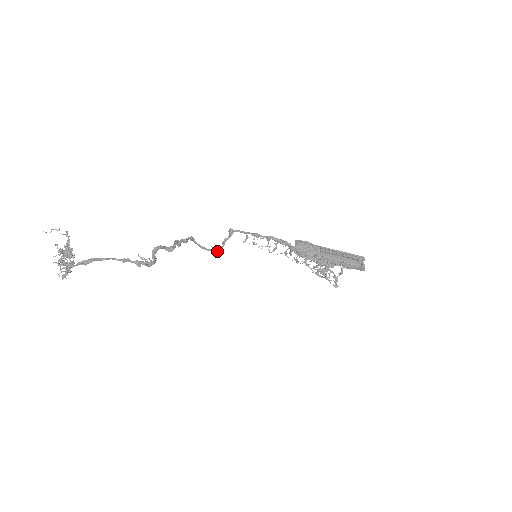
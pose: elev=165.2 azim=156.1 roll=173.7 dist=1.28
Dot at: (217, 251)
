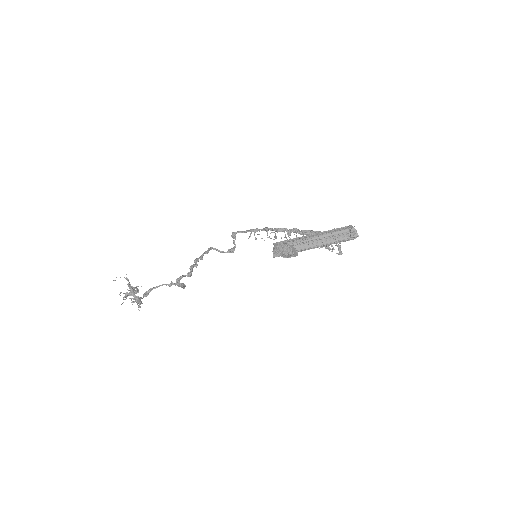
Dot at: (233, 251)
